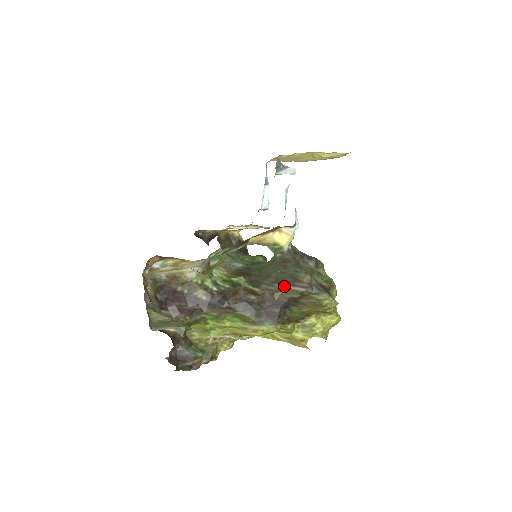
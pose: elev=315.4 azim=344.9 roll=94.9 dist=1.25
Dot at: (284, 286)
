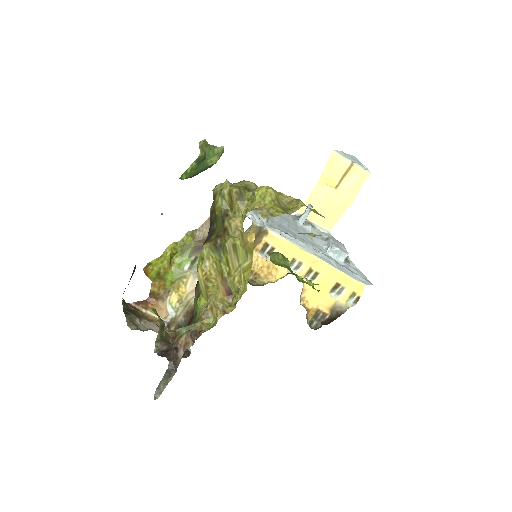
Dot at: occluded
